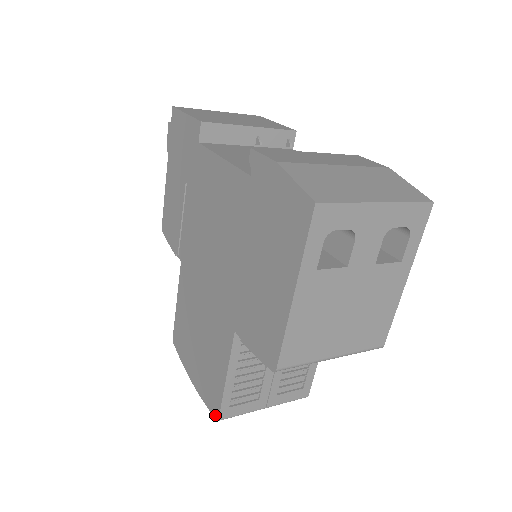
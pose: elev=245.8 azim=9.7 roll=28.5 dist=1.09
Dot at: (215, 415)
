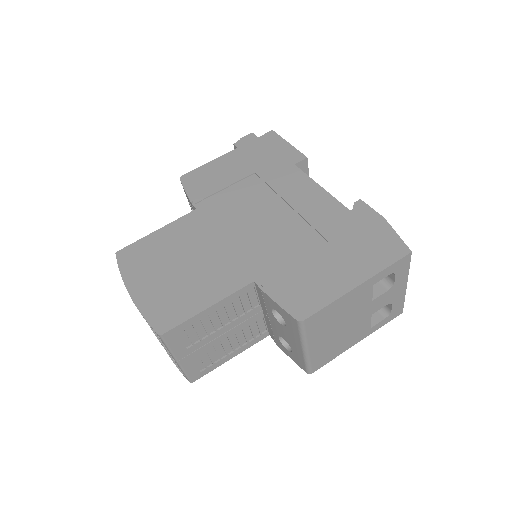
Dot at: (159, 329)
